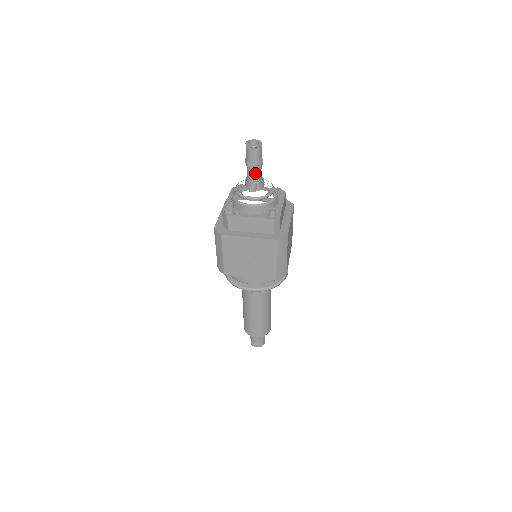
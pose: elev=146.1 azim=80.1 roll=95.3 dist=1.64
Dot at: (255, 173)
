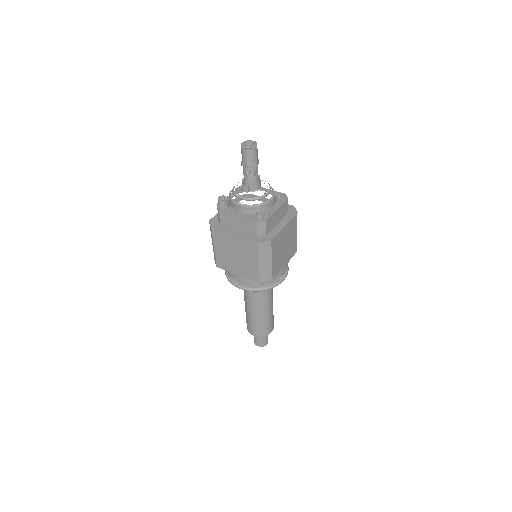
Dot at: (249, 174)
